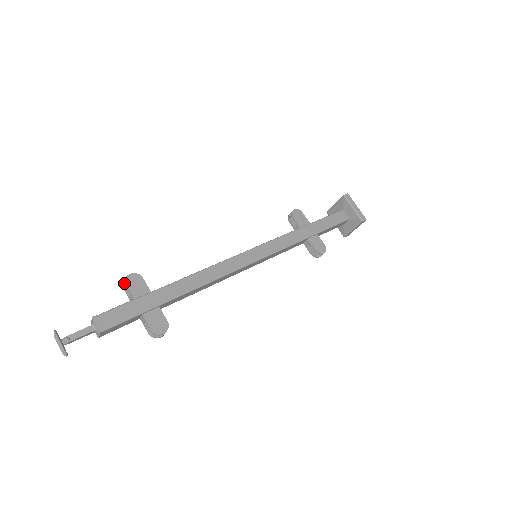
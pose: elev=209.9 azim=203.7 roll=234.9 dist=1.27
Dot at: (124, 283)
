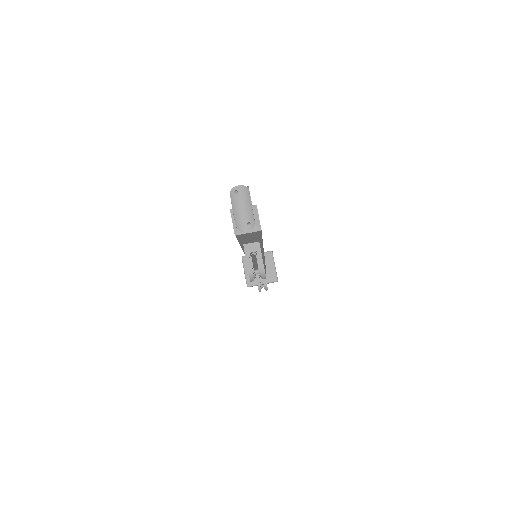
Dot at: occluded
